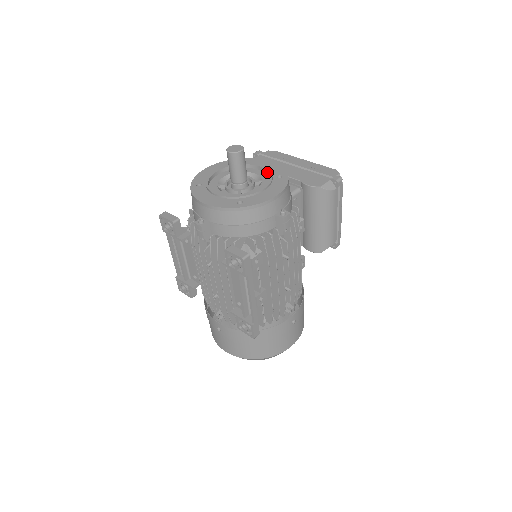
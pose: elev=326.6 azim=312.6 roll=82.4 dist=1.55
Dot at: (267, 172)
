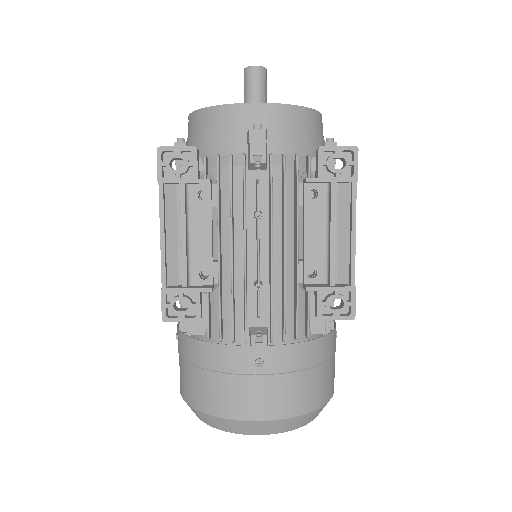
Dot at: occluded
